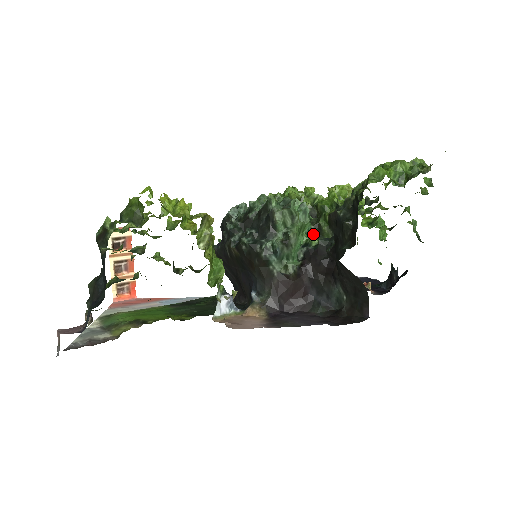
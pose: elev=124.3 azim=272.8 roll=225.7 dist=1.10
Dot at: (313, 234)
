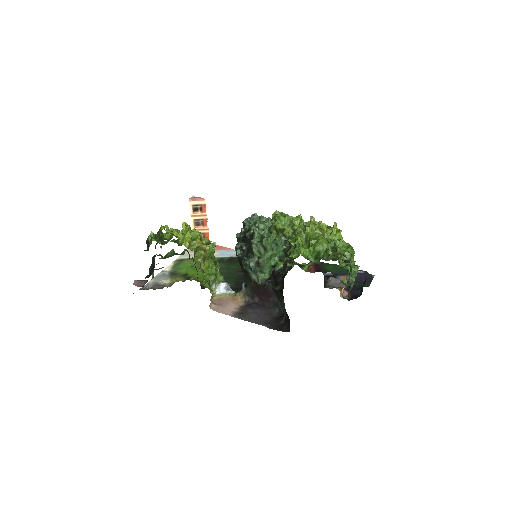
Dot at: occluded
